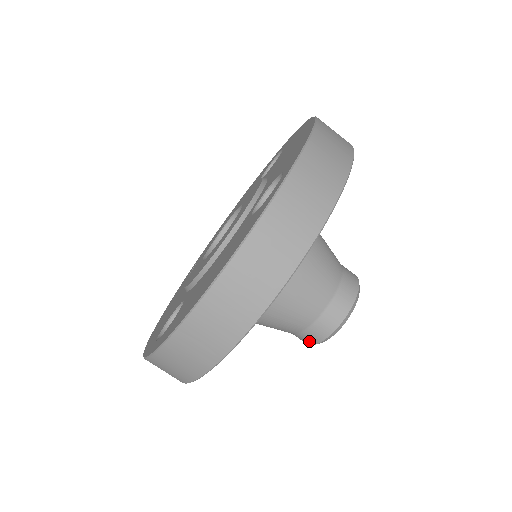
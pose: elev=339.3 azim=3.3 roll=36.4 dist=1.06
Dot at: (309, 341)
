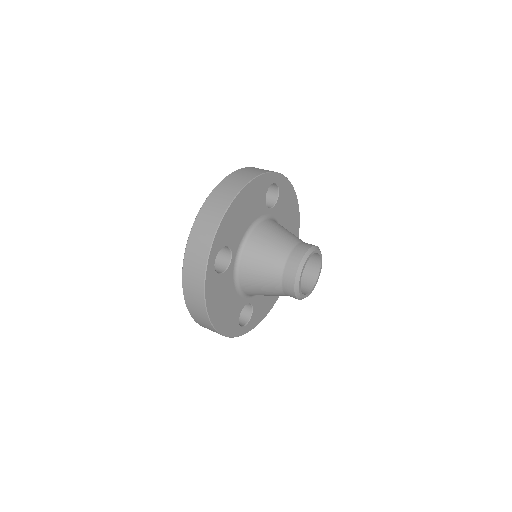
Dot at: occluded
